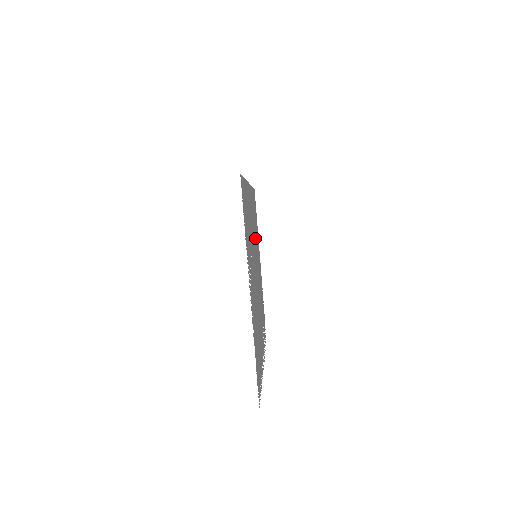
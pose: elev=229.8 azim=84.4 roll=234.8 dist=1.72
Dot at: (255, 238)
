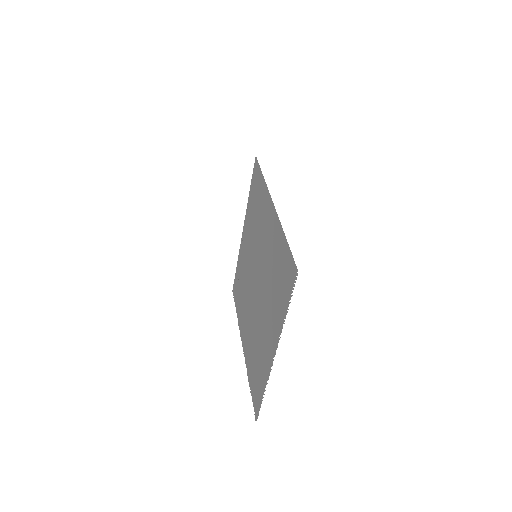
Dot at: (256, 233)
